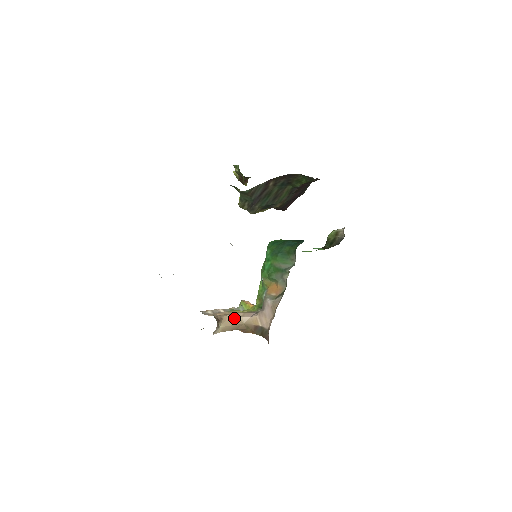
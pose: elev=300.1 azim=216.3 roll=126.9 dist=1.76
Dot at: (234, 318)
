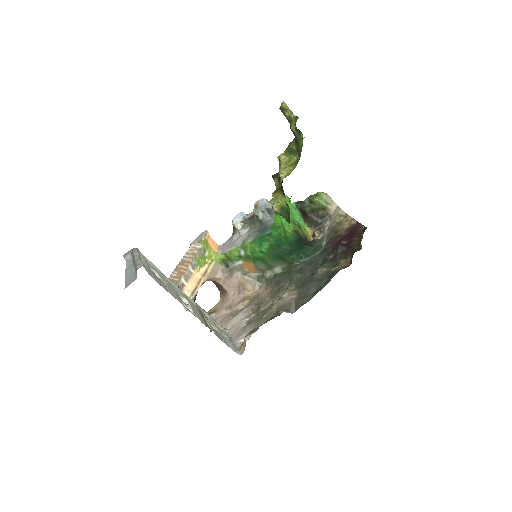
Dot at: occluded
